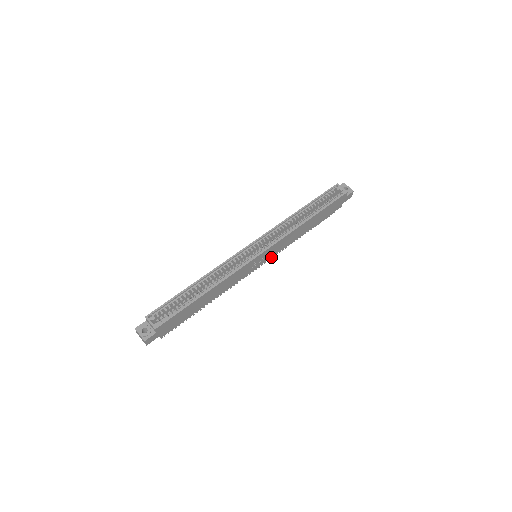
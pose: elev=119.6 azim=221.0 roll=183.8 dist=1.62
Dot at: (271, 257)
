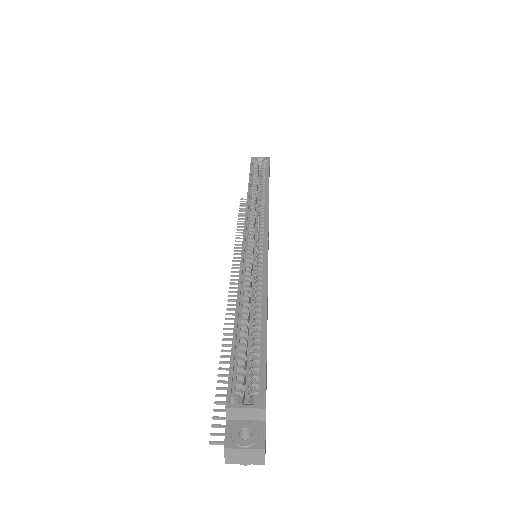
Dot at: occluded
